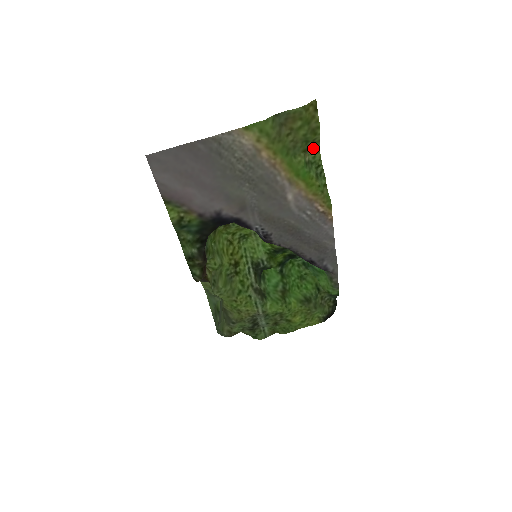
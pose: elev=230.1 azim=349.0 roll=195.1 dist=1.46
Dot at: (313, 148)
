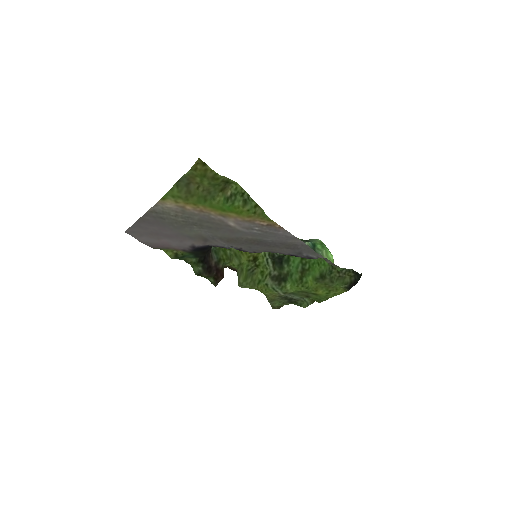
Dot at: (231, 183)
